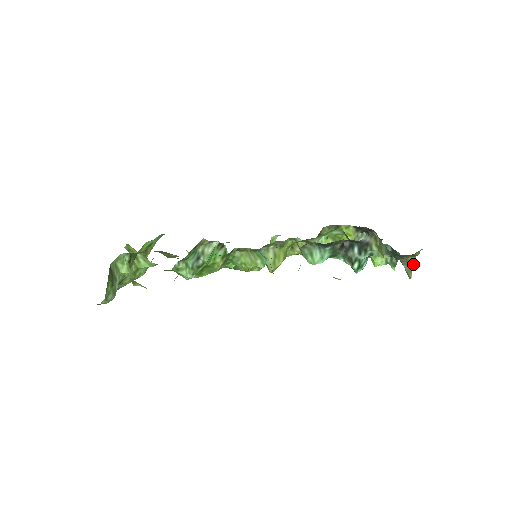
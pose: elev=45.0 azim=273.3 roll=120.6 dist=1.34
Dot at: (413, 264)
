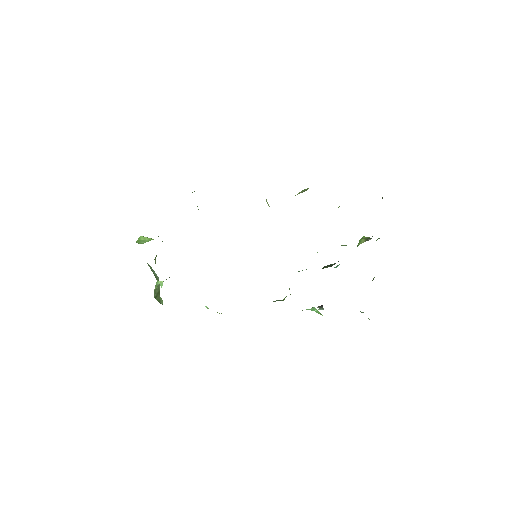
Dot at: occluded
